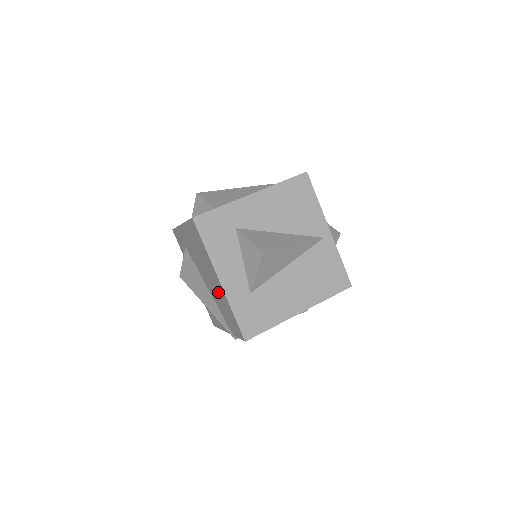
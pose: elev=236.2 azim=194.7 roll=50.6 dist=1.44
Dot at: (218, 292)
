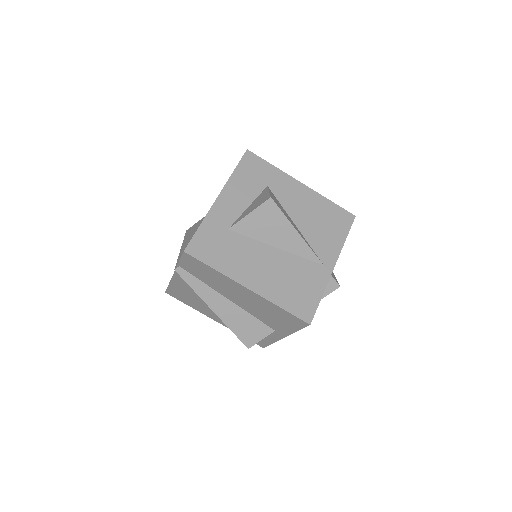
Dot at: occluded
